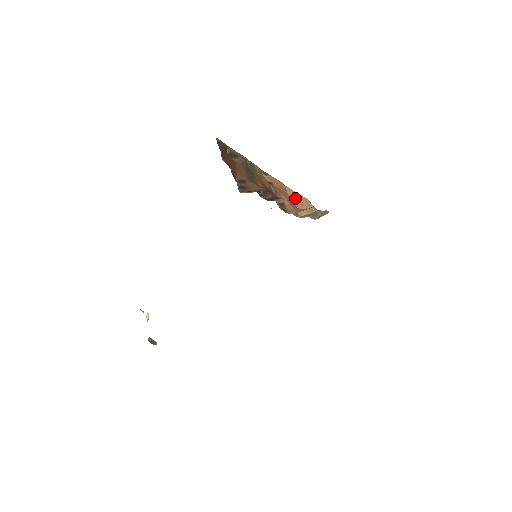
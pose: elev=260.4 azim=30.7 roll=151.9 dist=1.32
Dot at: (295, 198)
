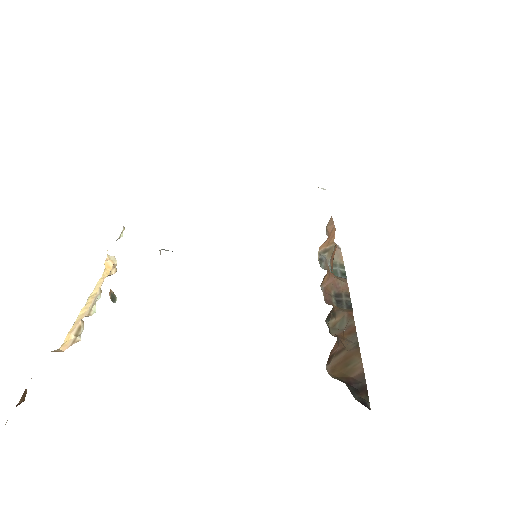
Dot at: (330, 233)
